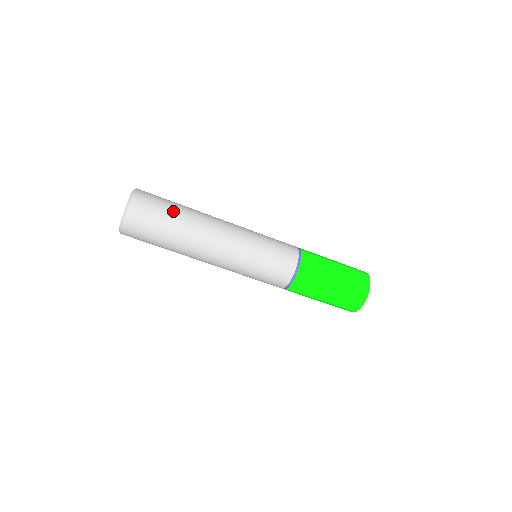
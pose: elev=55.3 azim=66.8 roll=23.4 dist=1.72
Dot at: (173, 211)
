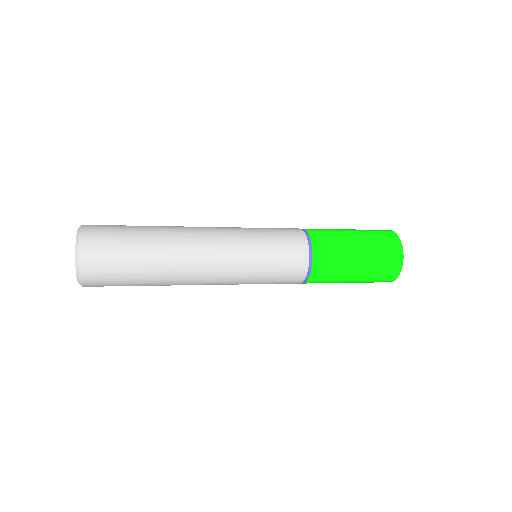
Dot at: (137, 283)
